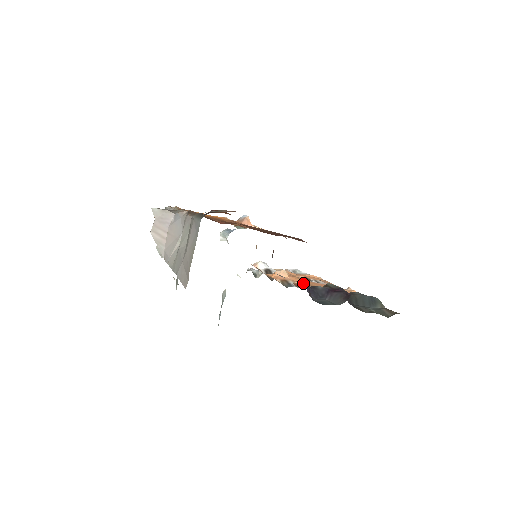
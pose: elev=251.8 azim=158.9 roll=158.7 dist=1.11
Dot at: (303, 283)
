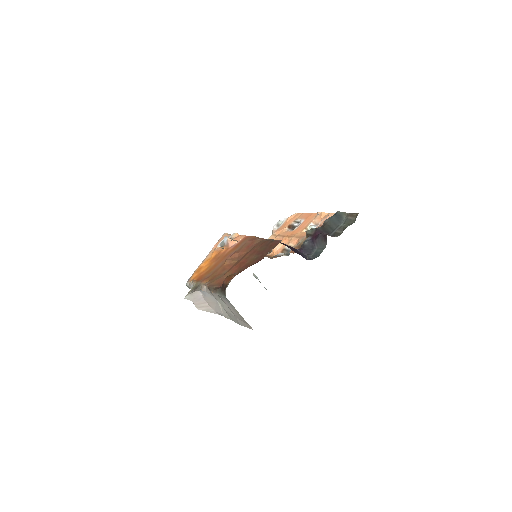
Dot at: (293, 241)
